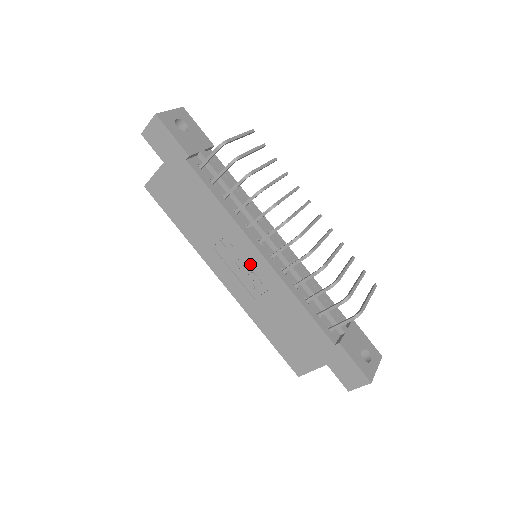
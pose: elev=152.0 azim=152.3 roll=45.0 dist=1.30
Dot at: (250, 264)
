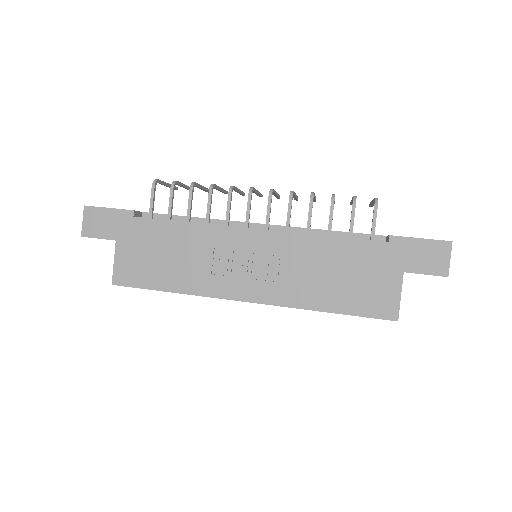
Dot at: (254, 251)
